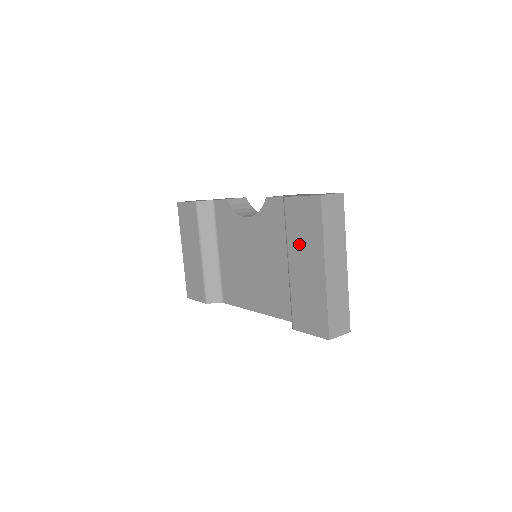
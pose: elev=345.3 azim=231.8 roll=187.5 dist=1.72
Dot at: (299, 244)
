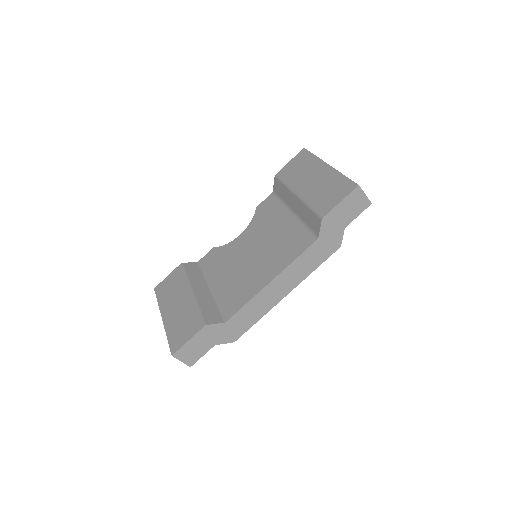
Dot at: (300, 177)
